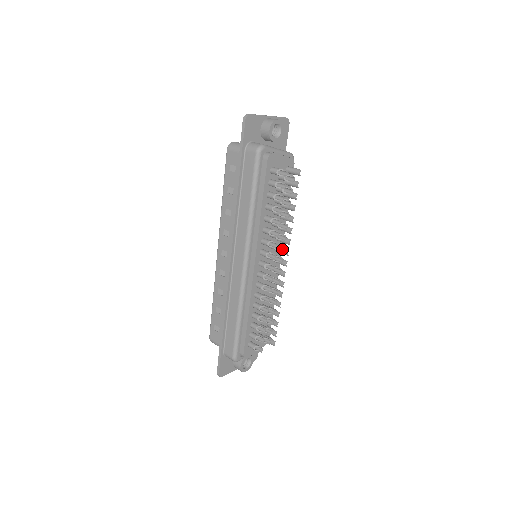
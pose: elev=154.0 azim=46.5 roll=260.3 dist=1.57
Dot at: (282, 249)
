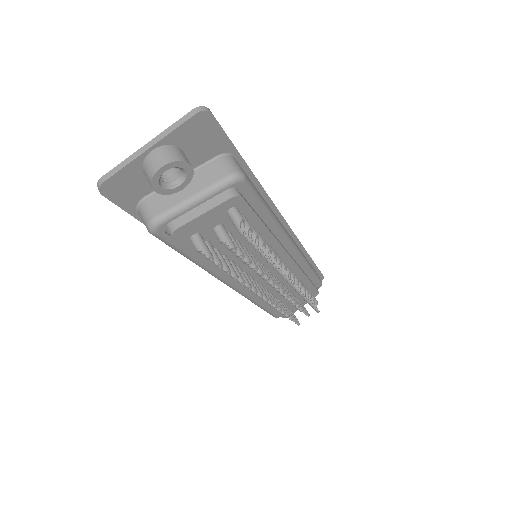
Dot at: (272, 282)
